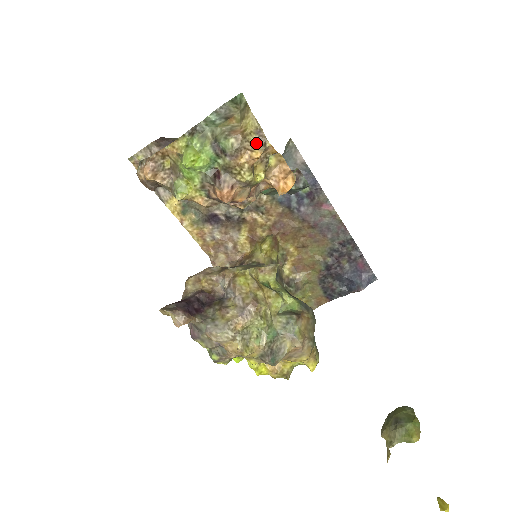
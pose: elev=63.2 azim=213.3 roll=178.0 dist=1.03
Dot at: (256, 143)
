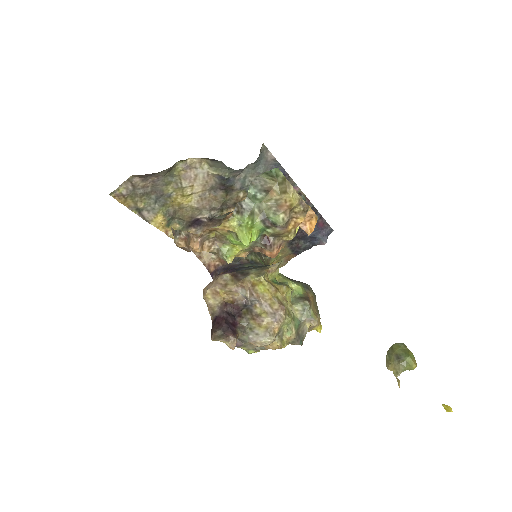
Dot at: (300, 212)
